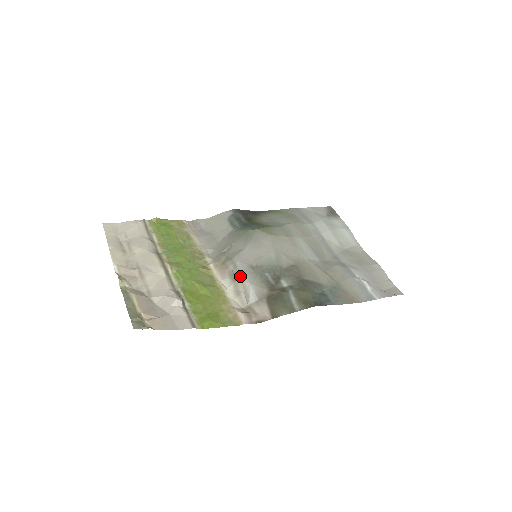
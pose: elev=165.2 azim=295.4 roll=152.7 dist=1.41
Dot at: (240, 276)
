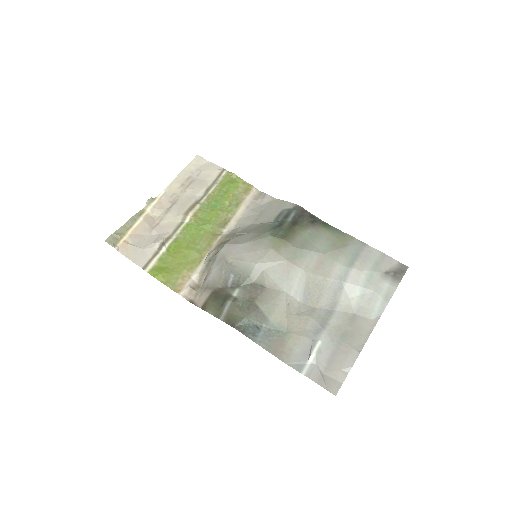
Dot at: (214, 261)
